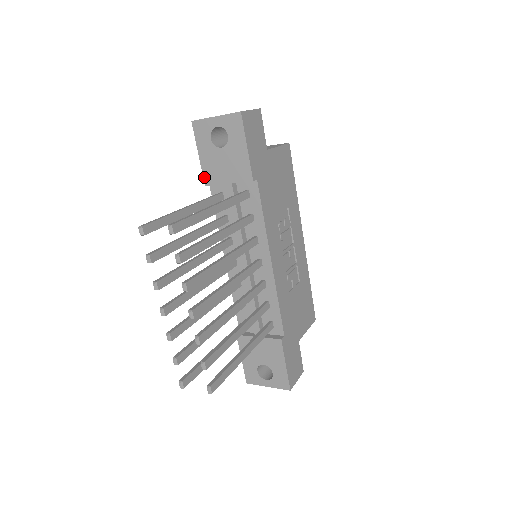
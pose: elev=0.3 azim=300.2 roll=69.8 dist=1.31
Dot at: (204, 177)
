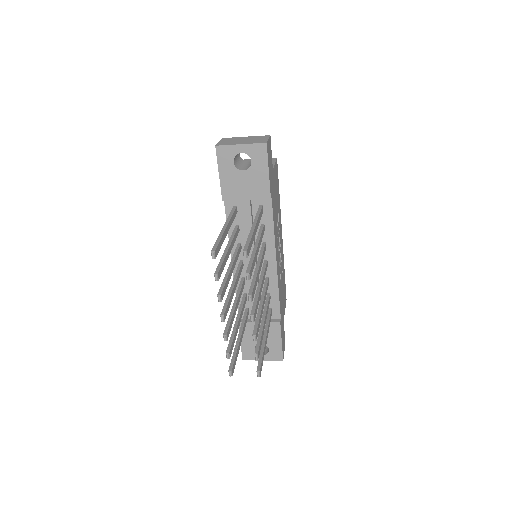
Dot at: (222, 194)
